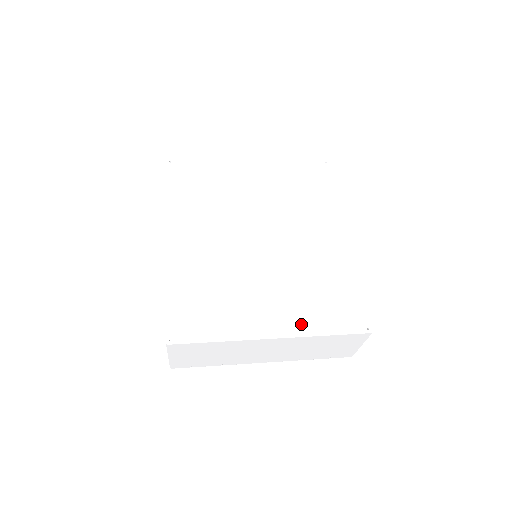
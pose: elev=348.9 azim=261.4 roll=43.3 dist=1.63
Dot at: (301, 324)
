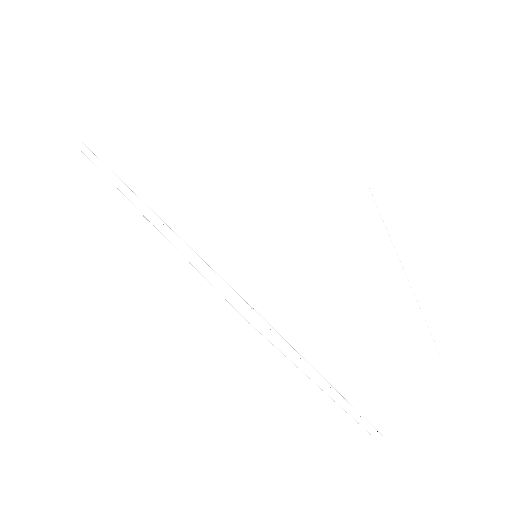
Dot at: occluded
